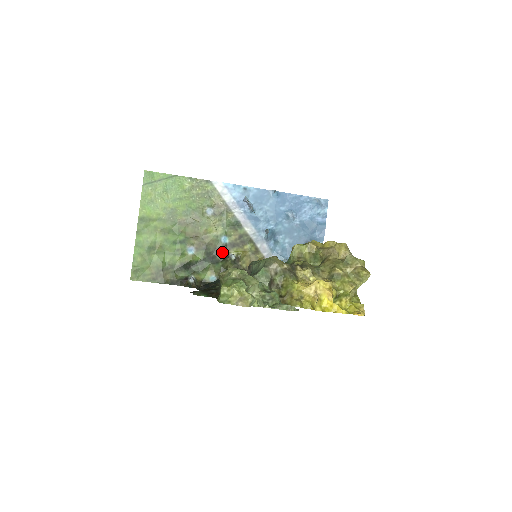
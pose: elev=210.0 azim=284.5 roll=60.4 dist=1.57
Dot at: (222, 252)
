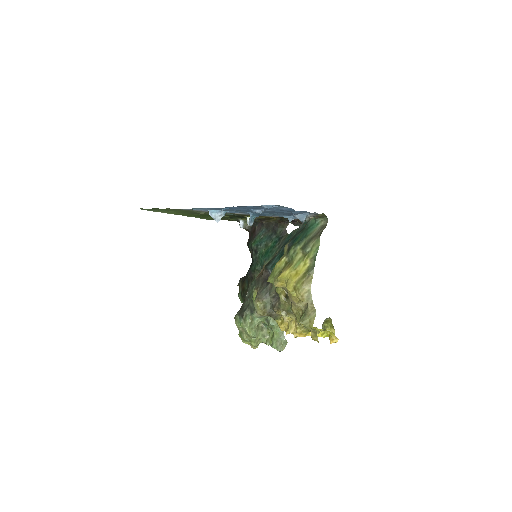
Dot at: occluded
